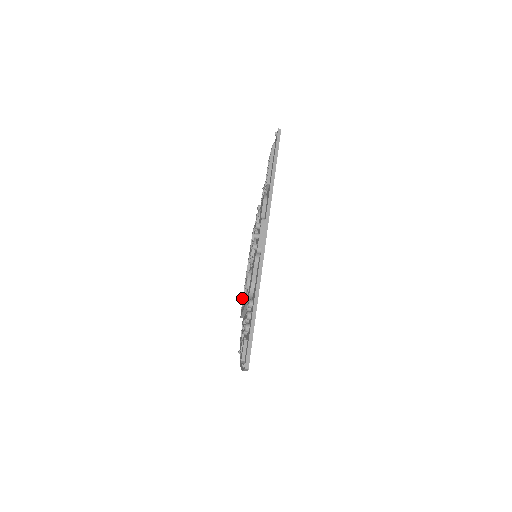
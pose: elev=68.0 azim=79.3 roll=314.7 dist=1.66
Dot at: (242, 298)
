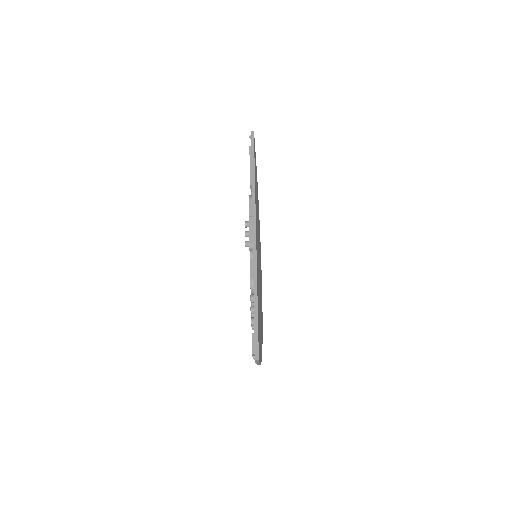
Dot at: occluded
